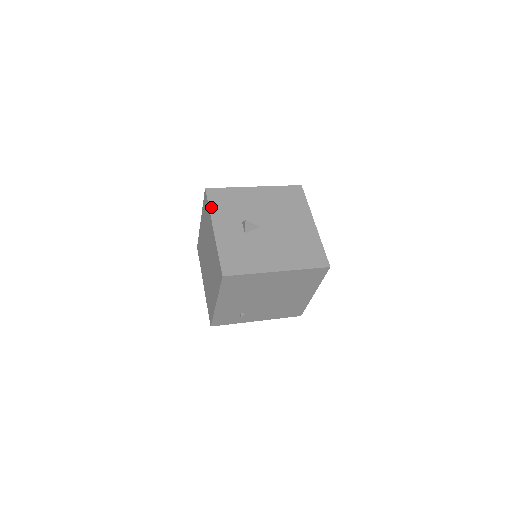
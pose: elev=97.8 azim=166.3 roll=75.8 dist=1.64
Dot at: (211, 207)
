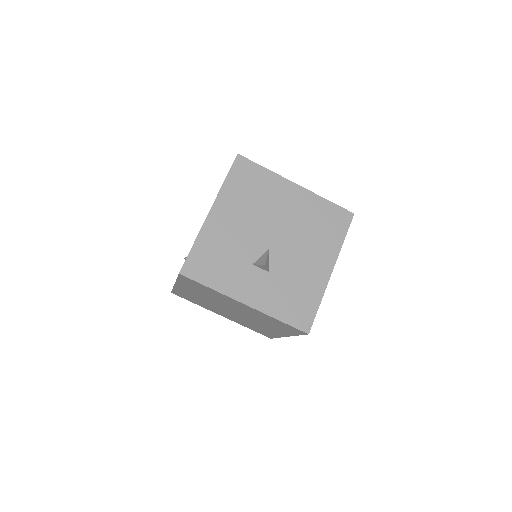
Dot at: (212, 286)
